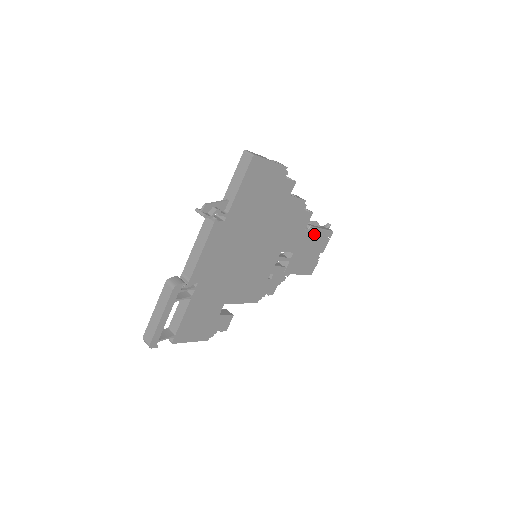
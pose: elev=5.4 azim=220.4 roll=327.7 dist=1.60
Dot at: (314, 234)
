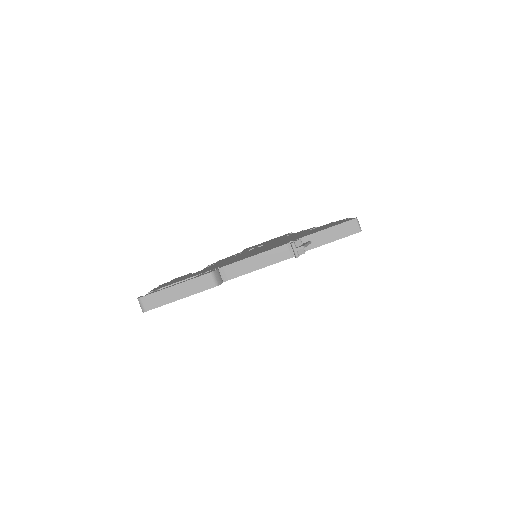
Dot at: occluded
